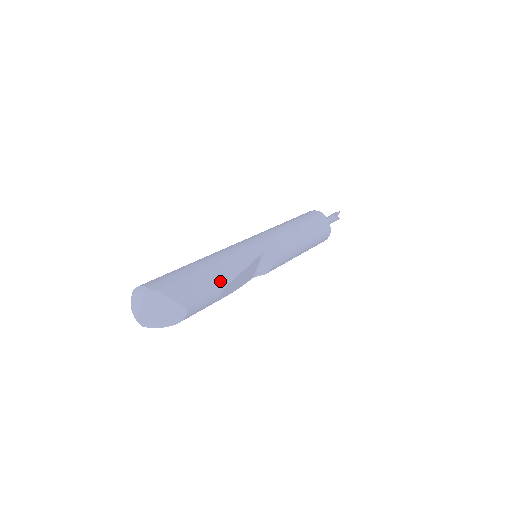
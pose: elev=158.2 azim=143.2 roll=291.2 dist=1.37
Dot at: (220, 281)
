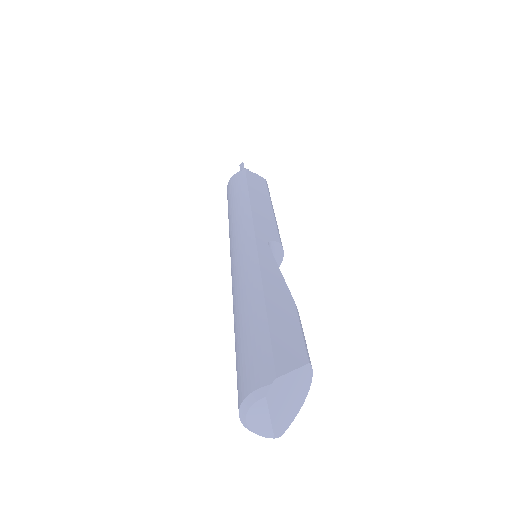
Dot at: (287, 305)
